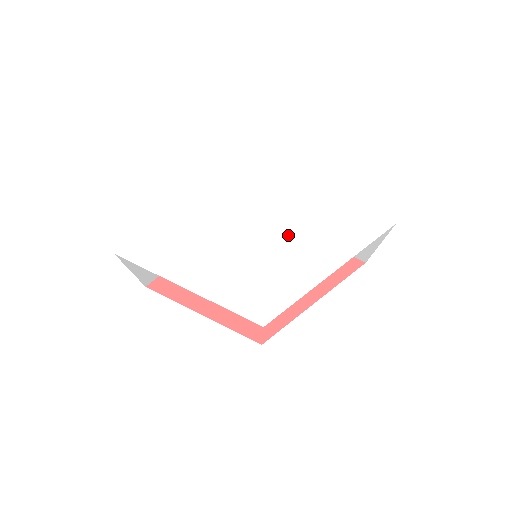
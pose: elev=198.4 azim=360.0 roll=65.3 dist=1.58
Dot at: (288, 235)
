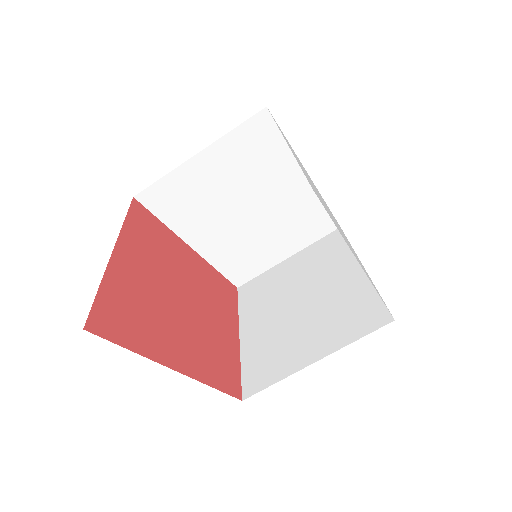
Dot at: occluded
